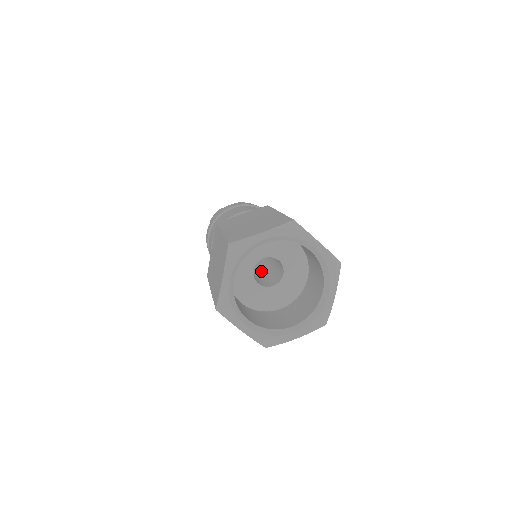
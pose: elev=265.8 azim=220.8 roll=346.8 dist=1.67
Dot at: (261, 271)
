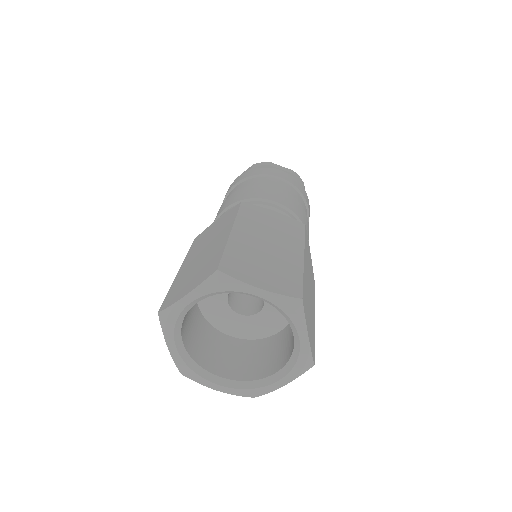
Dot at: occluded
